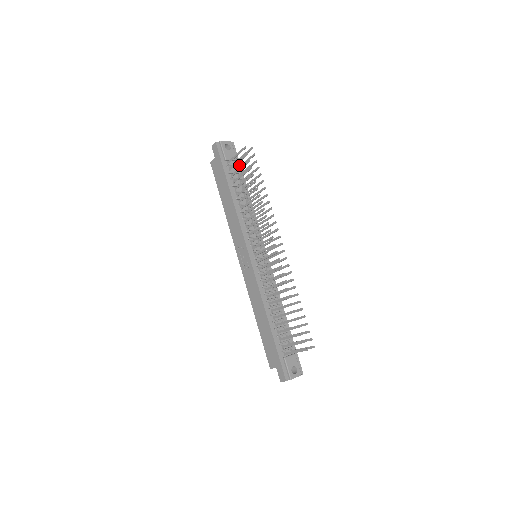
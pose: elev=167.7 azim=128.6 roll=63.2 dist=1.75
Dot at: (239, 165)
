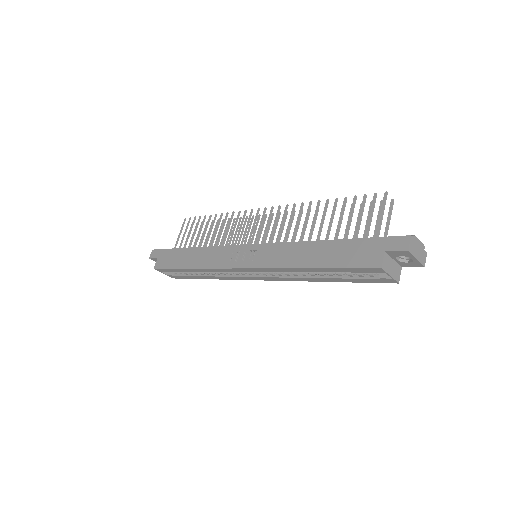
Dot at: occluded
